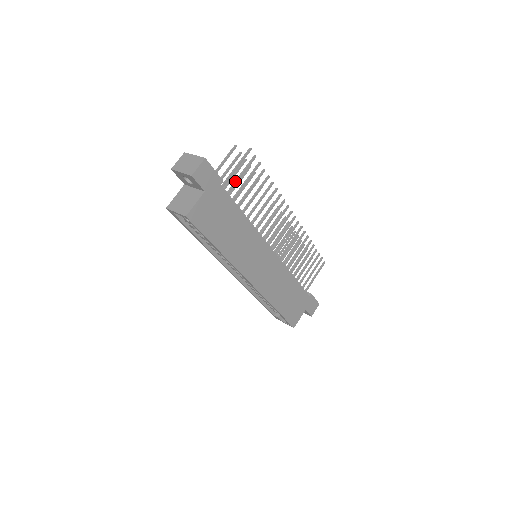
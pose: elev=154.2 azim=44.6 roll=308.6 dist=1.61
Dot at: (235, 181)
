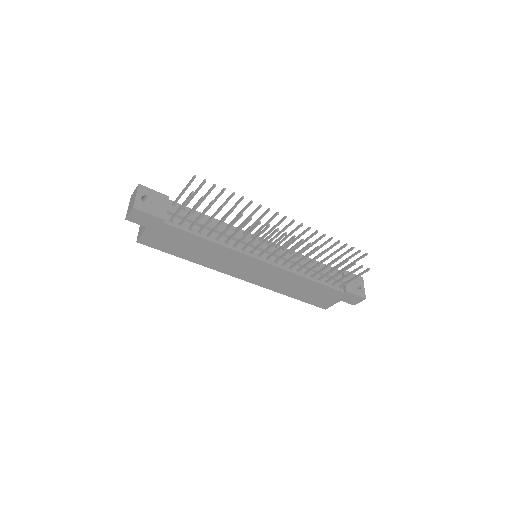
Dot at: (186, 216)
